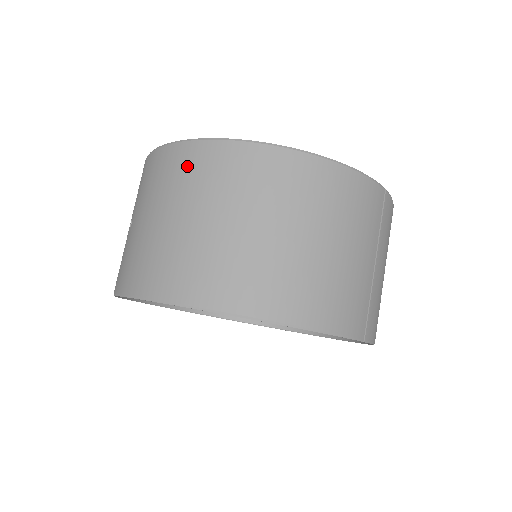
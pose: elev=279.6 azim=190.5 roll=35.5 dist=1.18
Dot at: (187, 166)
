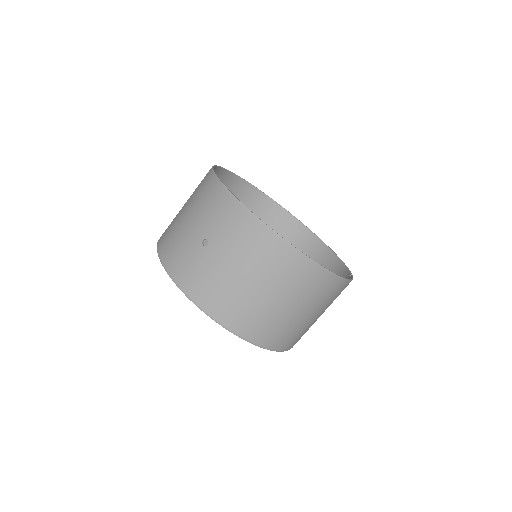
Dot at: (276, 258)
